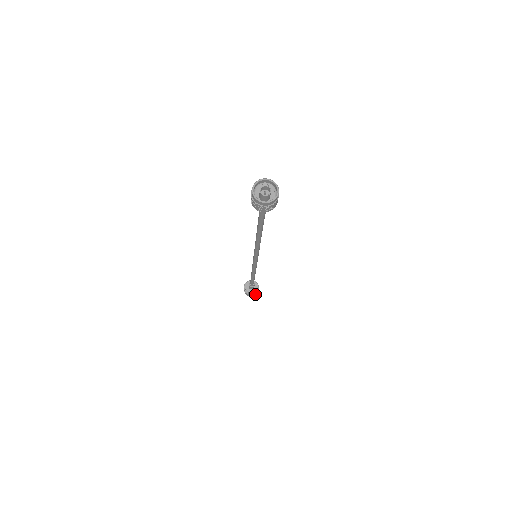
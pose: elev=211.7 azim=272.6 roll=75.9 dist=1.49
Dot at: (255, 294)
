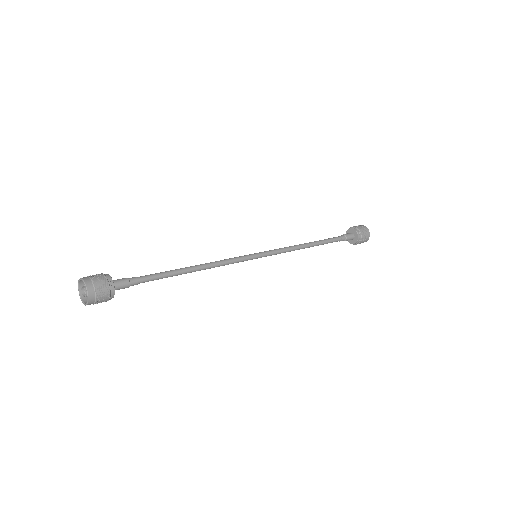
Dot at: (364, 240)
